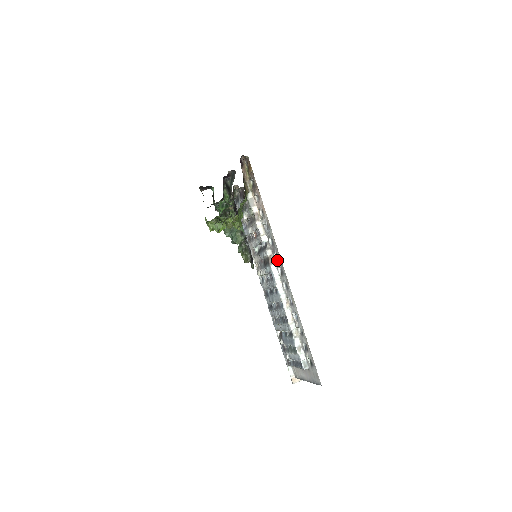
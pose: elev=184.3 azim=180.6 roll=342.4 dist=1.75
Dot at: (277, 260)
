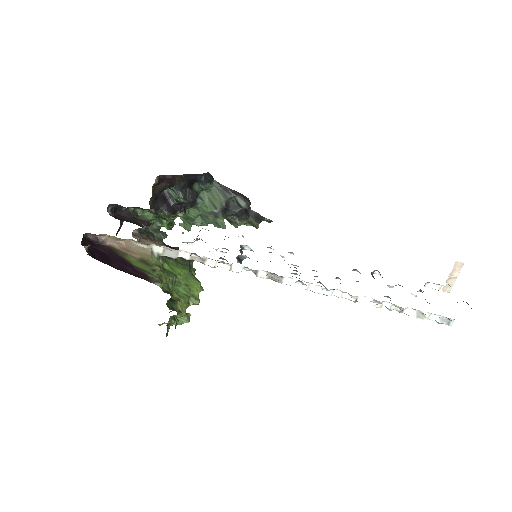
Dot at: occluded
